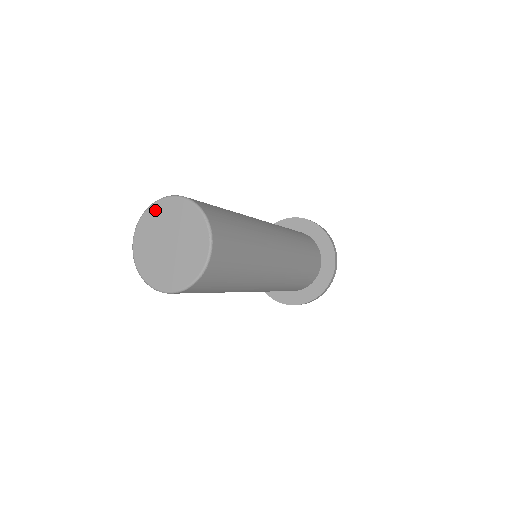
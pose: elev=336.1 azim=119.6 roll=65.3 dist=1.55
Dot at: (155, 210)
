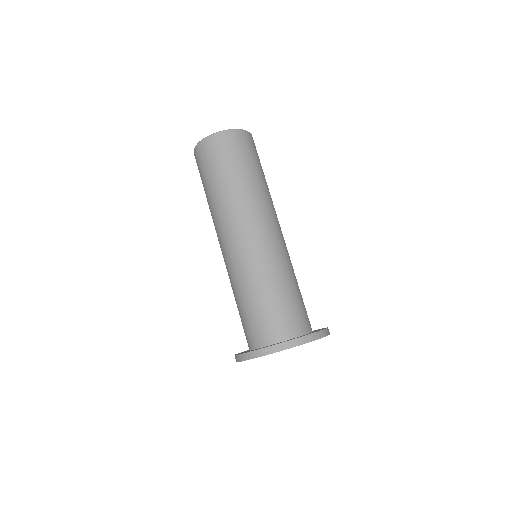
Dot at: occluded
